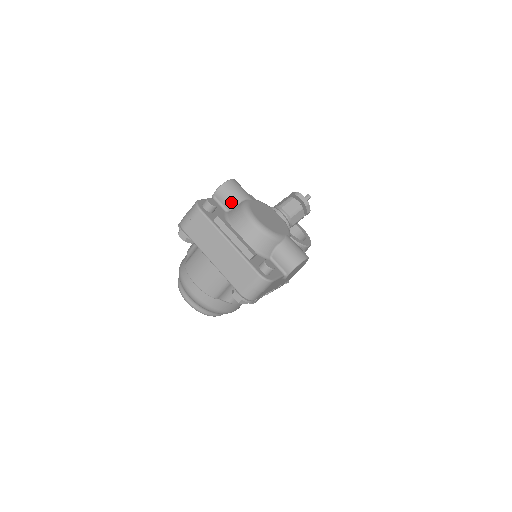
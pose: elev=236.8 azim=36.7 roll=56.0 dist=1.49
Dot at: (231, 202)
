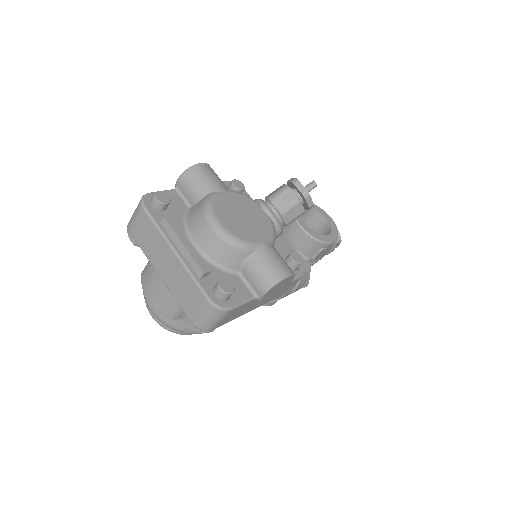
Dot at: (194, 195)
